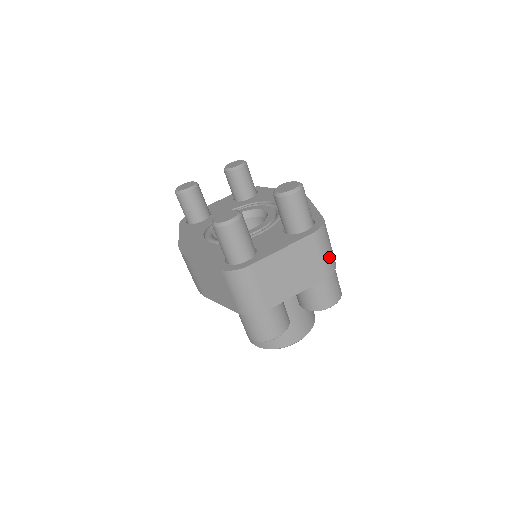
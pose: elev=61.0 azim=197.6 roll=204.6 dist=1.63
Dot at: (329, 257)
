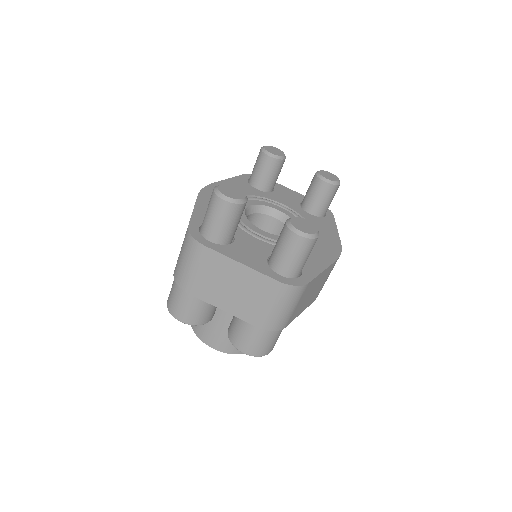
Dot at: (277, 315)
